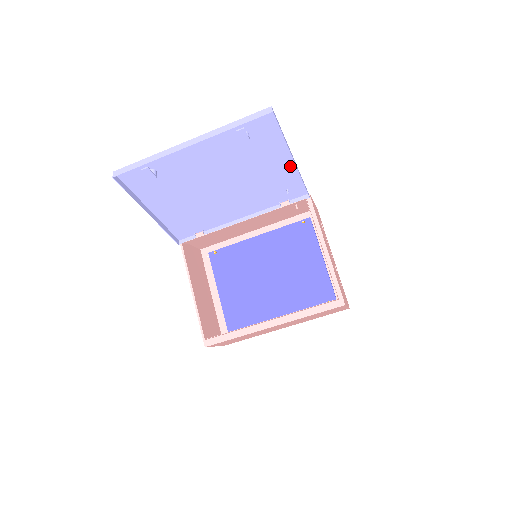
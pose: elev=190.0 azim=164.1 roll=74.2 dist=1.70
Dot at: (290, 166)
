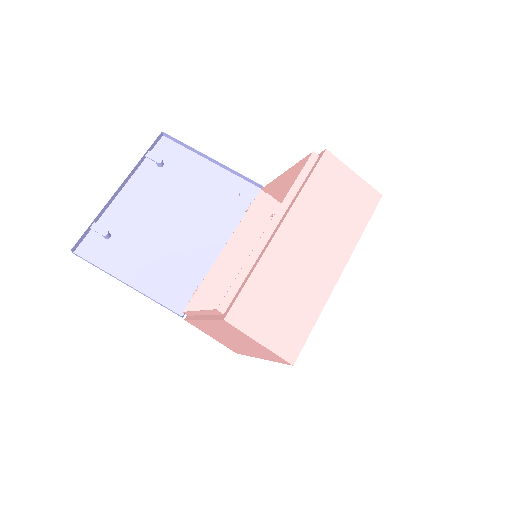
Dot at: (220, 173)
